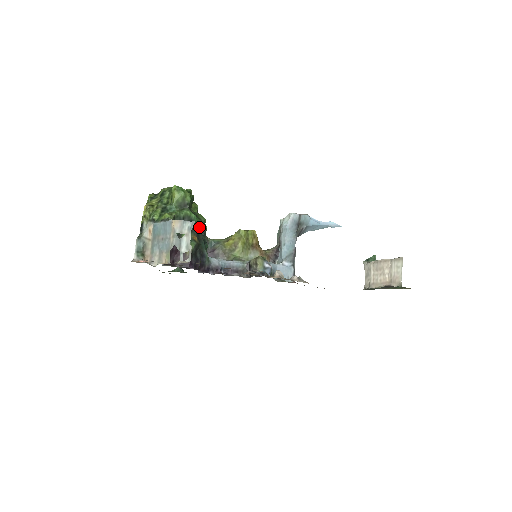
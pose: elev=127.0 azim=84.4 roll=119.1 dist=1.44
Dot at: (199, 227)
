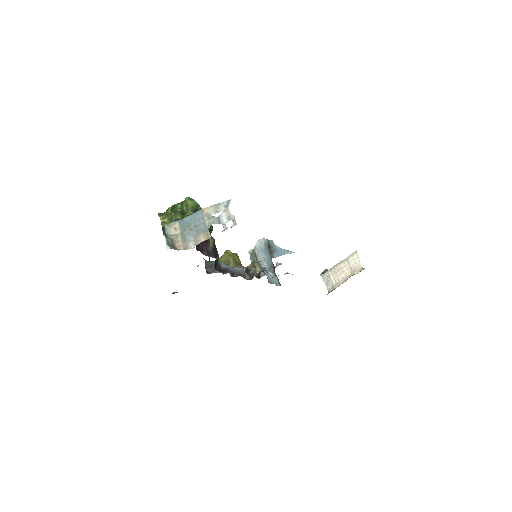
Dot at: (211, 229)
